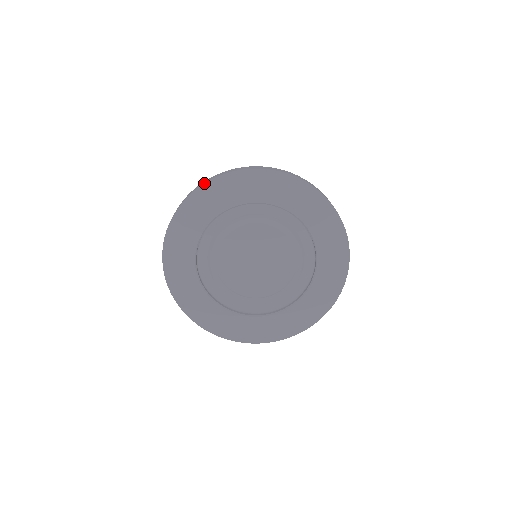
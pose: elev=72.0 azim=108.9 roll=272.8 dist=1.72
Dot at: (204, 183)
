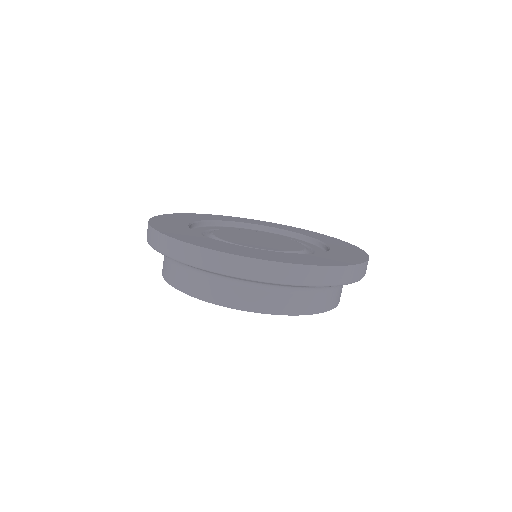
Dot at: (252, 219)
